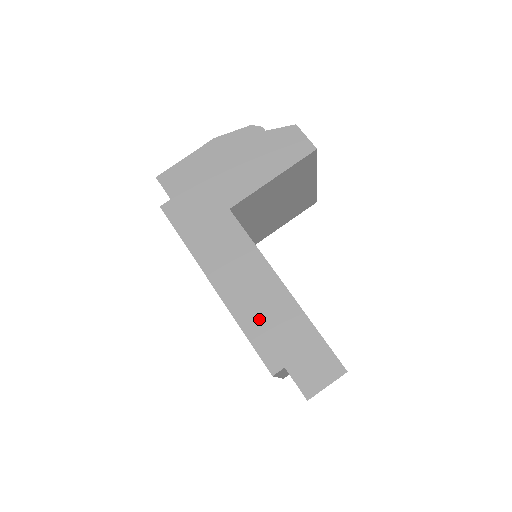
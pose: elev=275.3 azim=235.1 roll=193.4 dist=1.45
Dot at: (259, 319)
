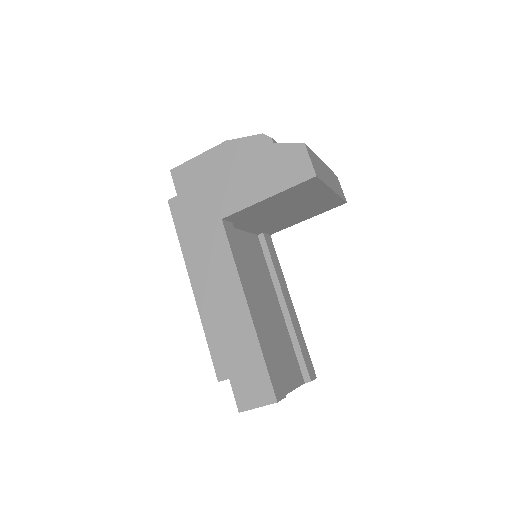
Dot at: (220, 330)
